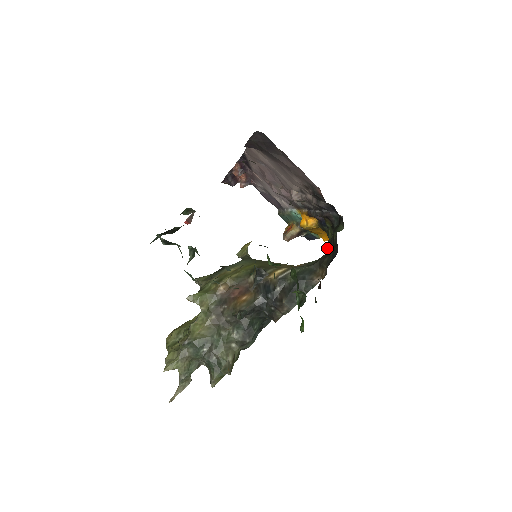
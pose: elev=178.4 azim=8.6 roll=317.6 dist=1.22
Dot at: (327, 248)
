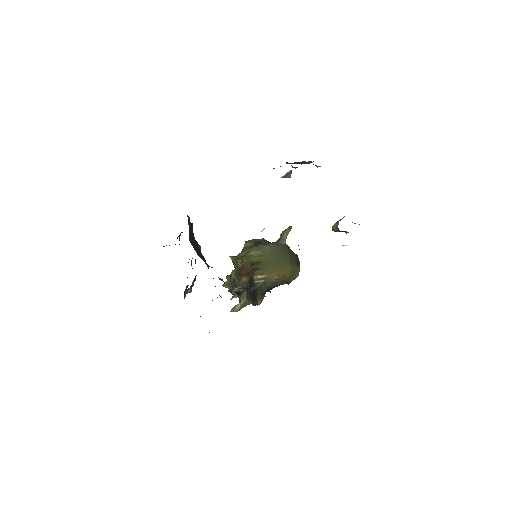
Dot at: occluded
